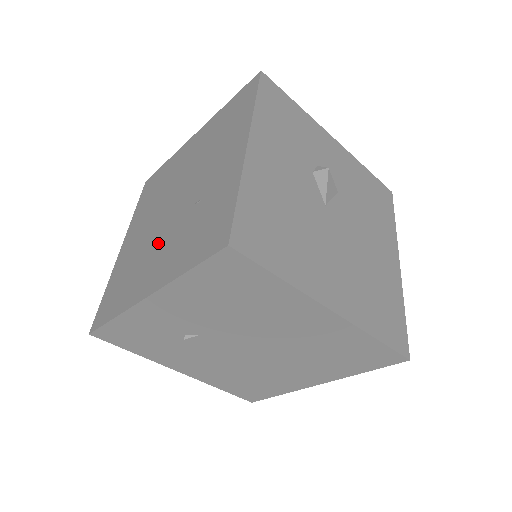
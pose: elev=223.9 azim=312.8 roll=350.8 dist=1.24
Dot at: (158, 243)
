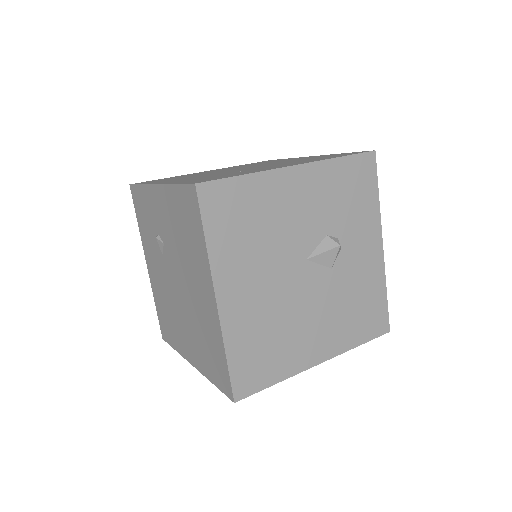
Dot at: occluded
